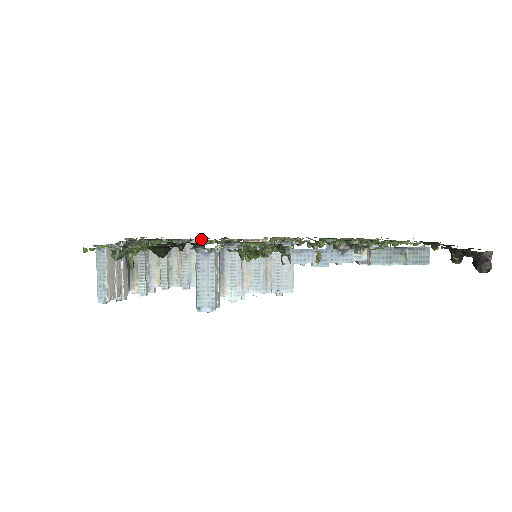
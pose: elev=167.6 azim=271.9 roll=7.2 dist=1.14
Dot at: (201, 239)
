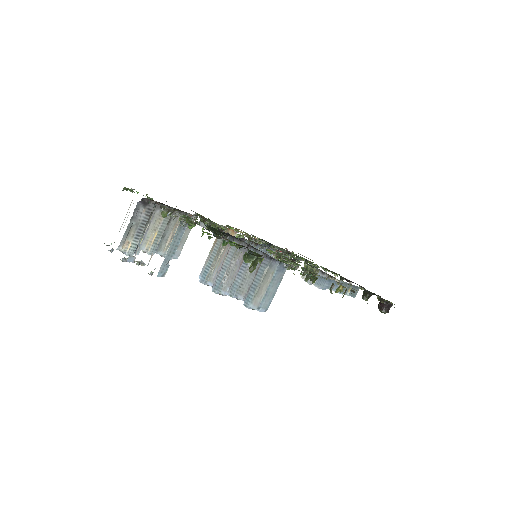
Dot at: (202, 218)
